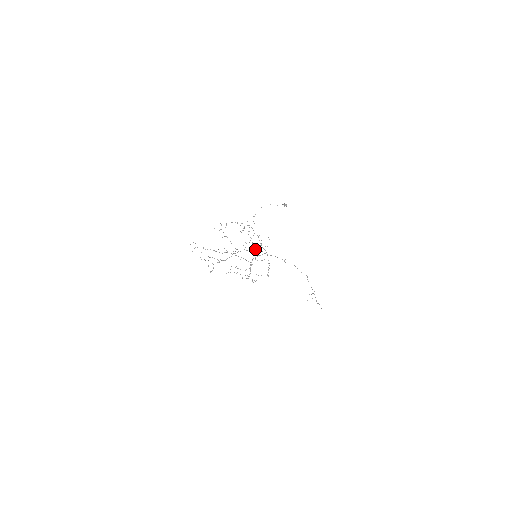
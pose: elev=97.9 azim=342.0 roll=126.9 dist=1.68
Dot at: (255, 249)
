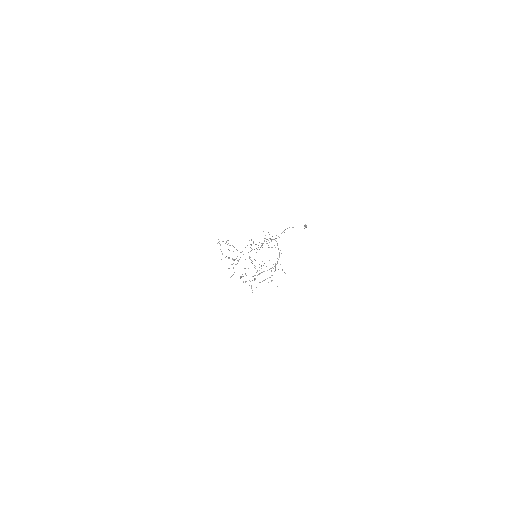
Dot at: occluded
